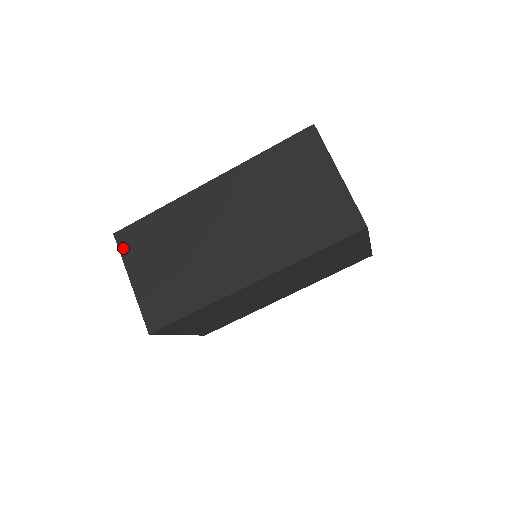
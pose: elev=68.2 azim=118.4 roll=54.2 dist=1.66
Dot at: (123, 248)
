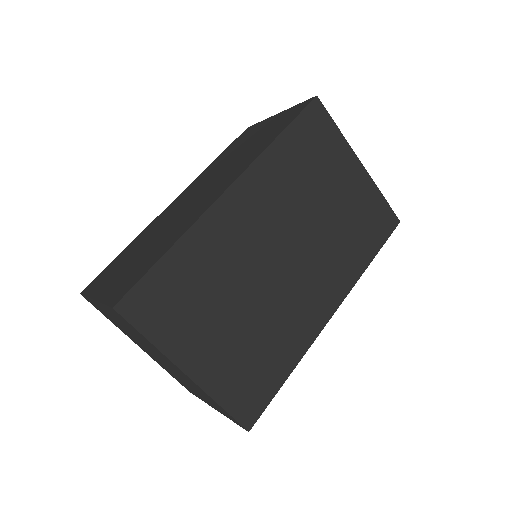
Dot at: (88, 291)
